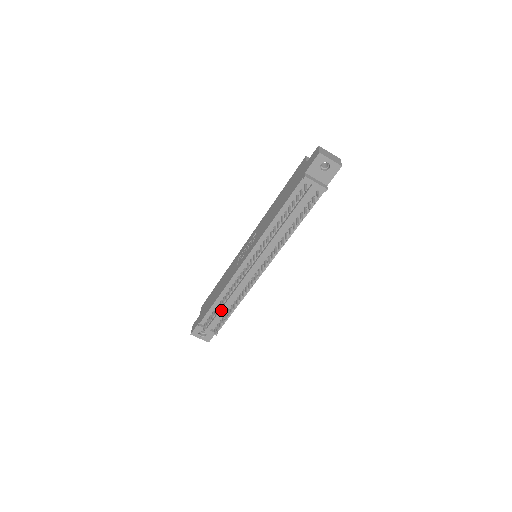
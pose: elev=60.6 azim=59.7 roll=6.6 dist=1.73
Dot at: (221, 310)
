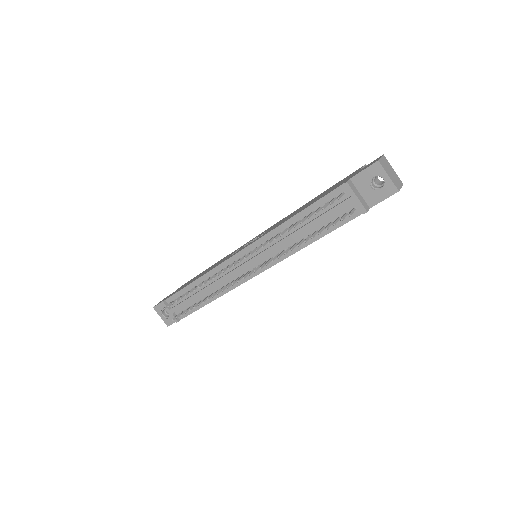
Dot at: (191, 297)
